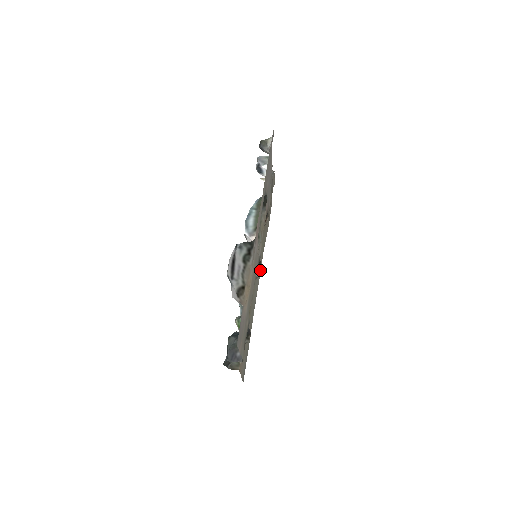
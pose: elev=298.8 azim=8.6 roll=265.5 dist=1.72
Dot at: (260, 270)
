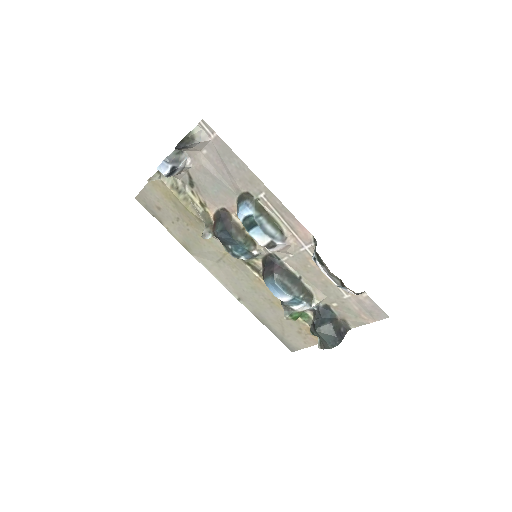
Dot at: (215, 268)
